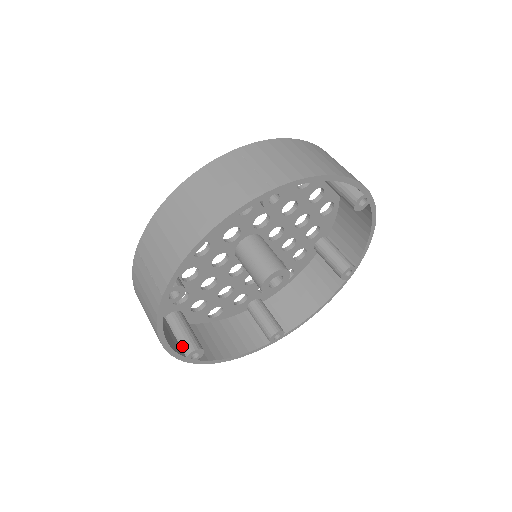
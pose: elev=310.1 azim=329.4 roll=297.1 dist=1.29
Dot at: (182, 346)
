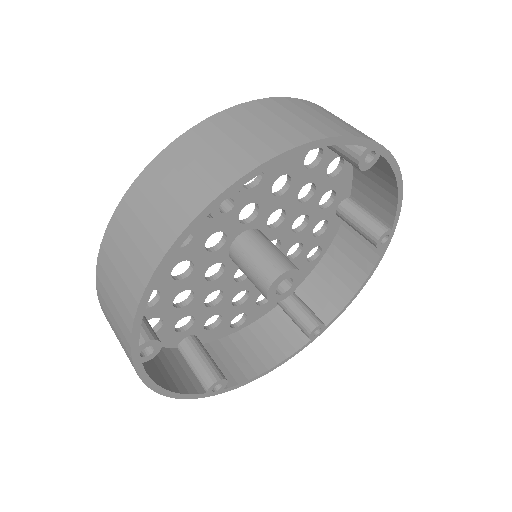
Dot at: (200, 380)
